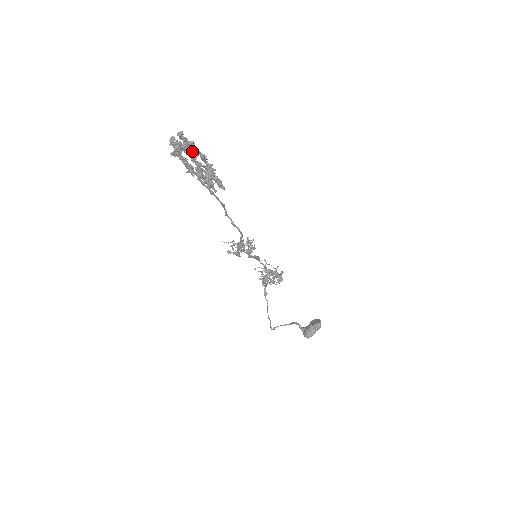
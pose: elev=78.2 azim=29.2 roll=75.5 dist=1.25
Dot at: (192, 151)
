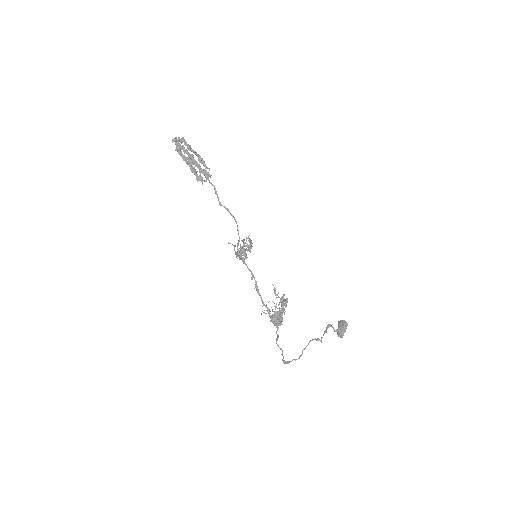
Dot at: occluded
